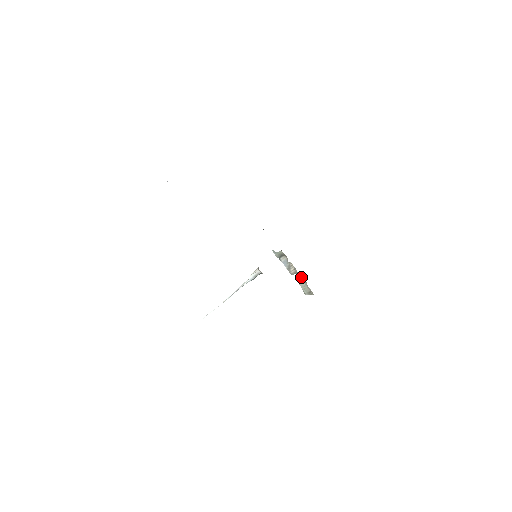
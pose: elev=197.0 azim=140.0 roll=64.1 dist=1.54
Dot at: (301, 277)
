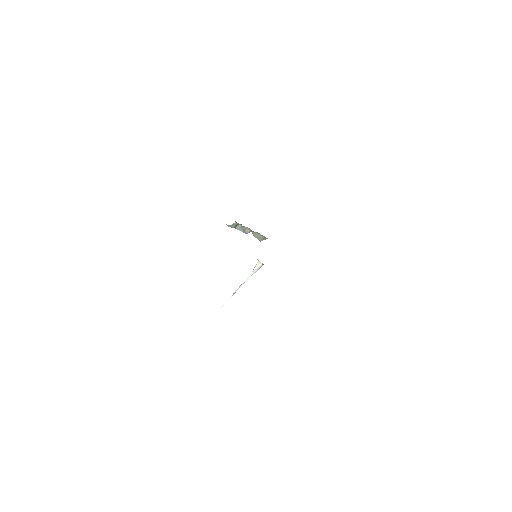
Dot at: (255, 232)
